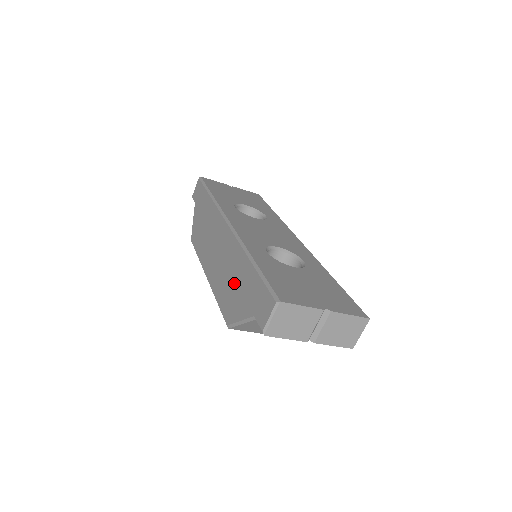
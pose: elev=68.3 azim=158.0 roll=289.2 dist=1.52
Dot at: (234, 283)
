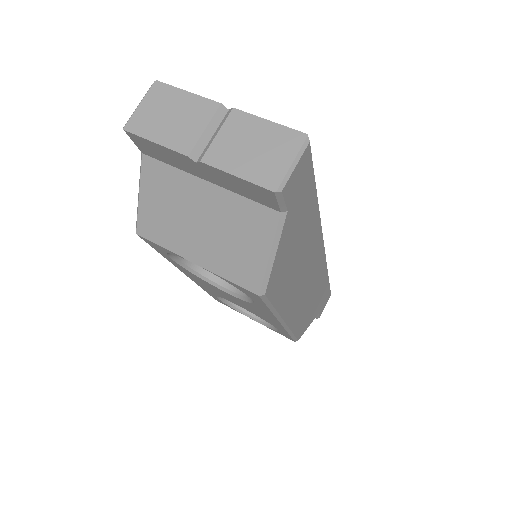
Dot at: occluded
